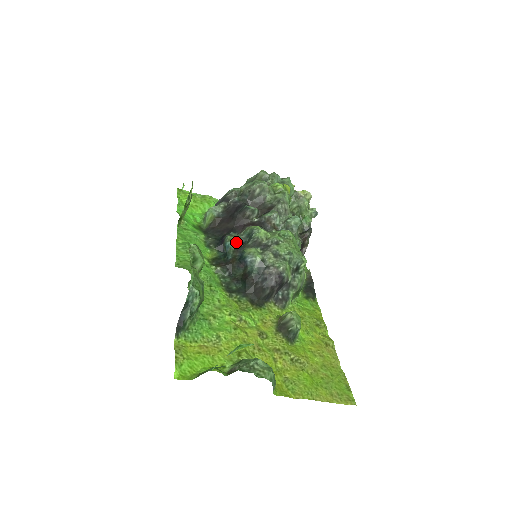
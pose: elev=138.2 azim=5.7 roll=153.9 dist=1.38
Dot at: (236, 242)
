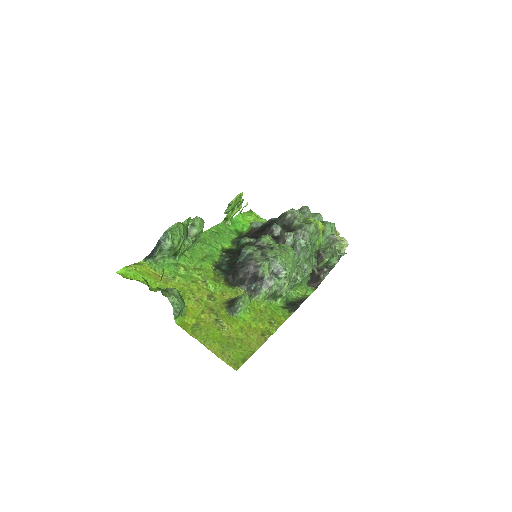
Dot at: (247, 241)
